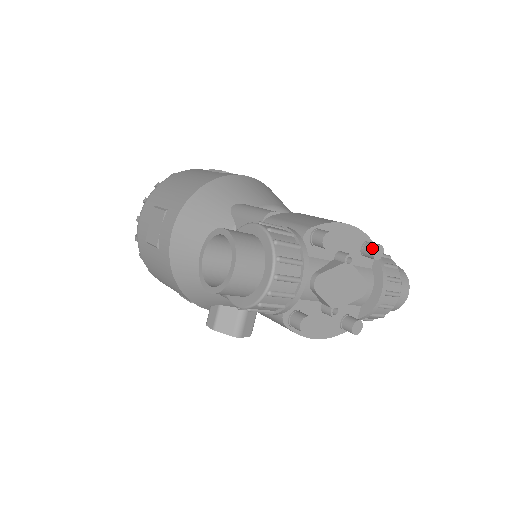
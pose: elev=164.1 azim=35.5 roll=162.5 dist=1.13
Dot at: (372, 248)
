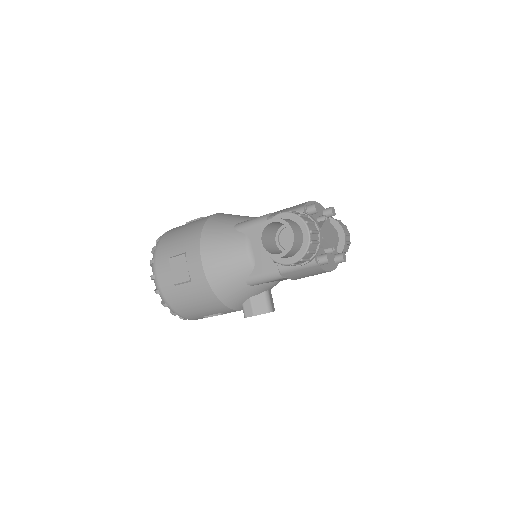
Dot at: (330, 210)
